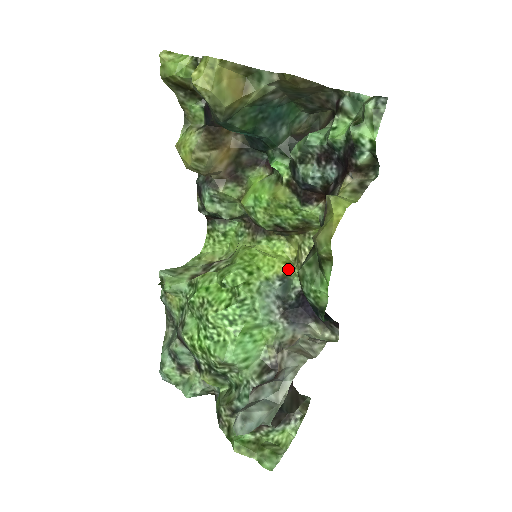
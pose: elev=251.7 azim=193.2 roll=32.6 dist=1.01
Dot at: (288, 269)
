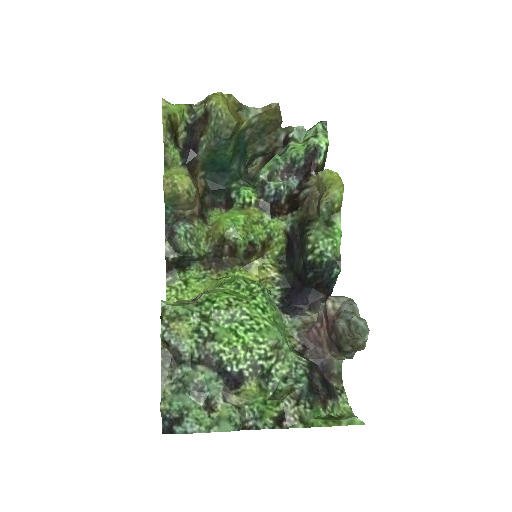
Dot at: occluded
